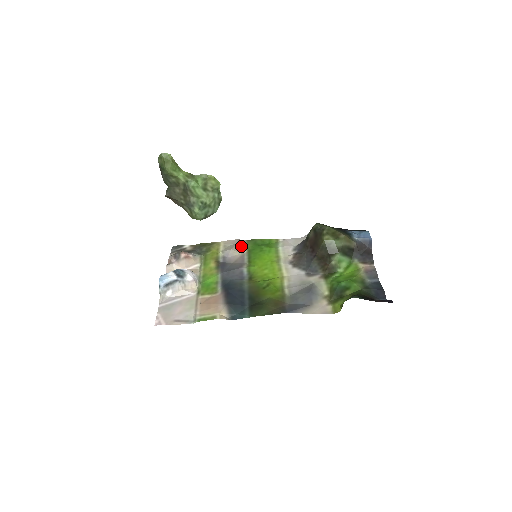
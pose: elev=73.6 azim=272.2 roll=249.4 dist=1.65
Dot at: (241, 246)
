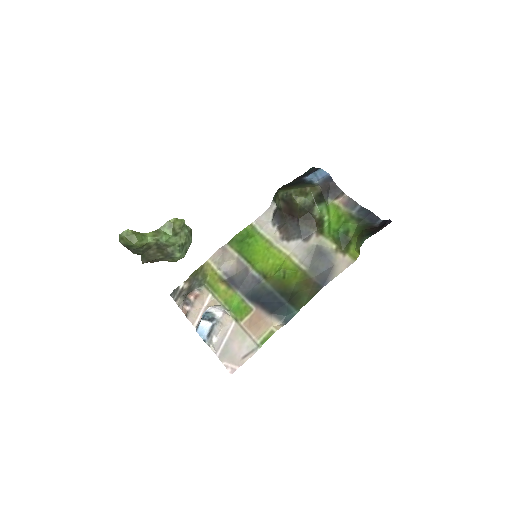
Dot at: (228, 253)
